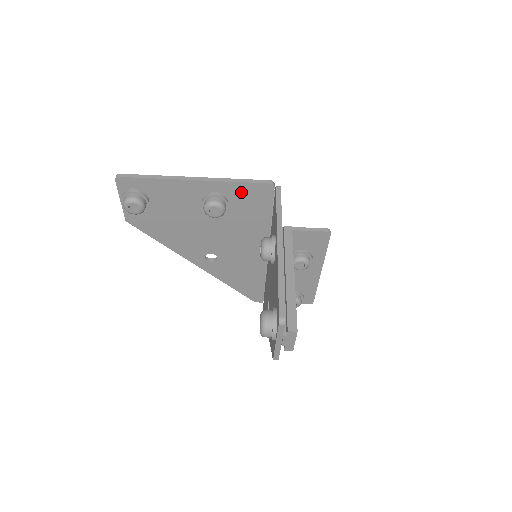
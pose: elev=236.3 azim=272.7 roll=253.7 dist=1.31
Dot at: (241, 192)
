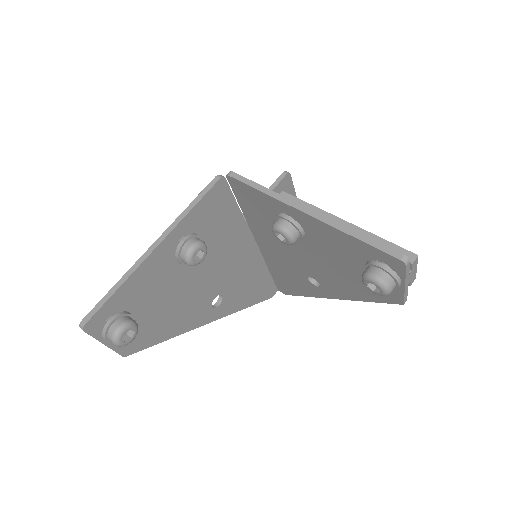
Dot at: (202, 214)
